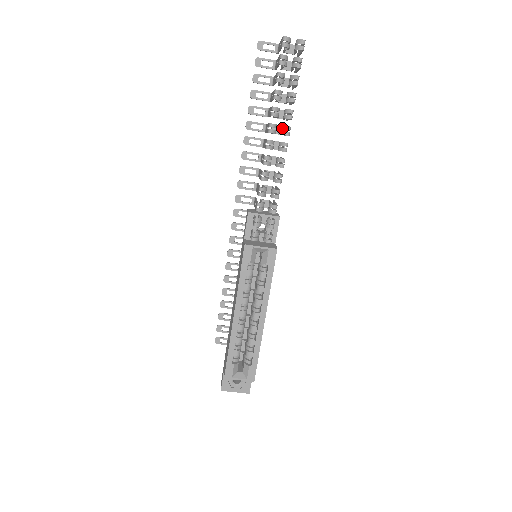
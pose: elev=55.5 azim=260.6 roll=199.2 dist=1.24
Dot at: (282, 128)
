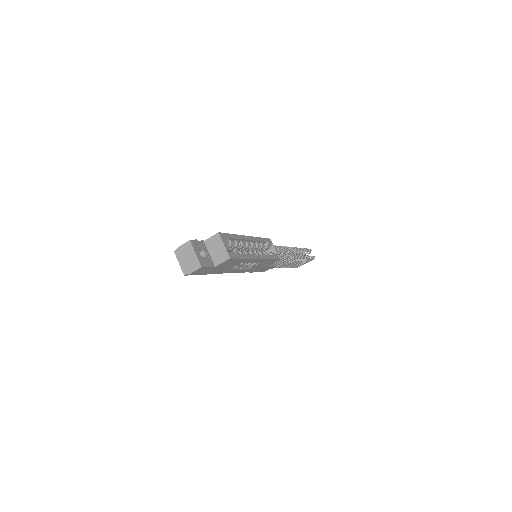
Dot at: (298, 255)
